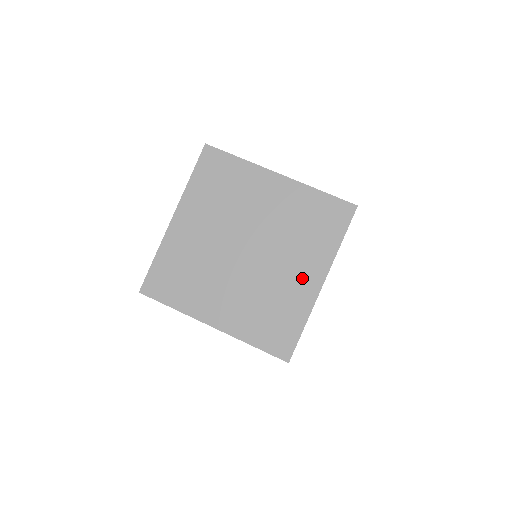
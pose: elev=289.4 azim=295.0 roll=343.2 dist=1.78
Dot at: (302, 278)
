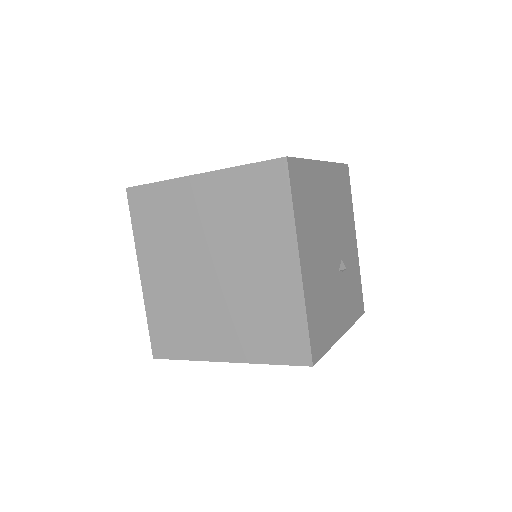
Dot at: (219, 339)
